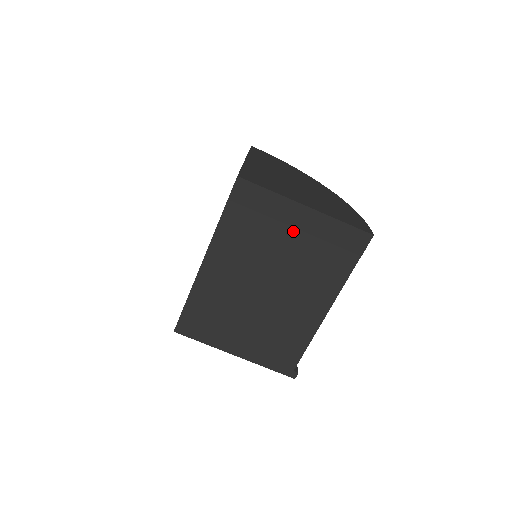
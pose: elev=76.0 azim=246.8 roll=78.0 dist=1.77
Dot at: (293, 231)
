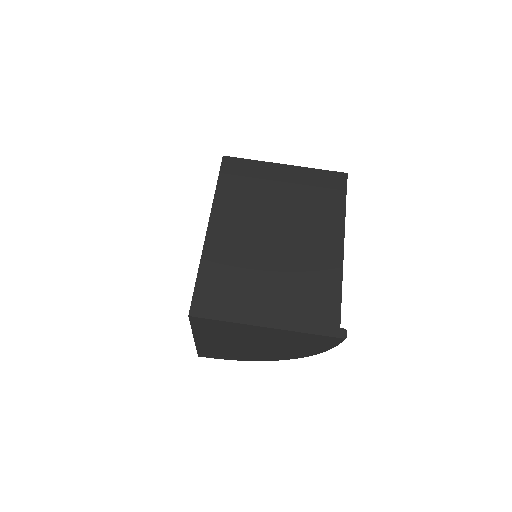
Dot at: (281, 184)
